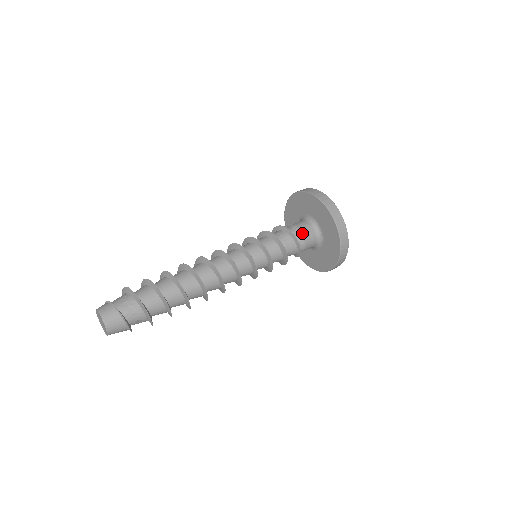
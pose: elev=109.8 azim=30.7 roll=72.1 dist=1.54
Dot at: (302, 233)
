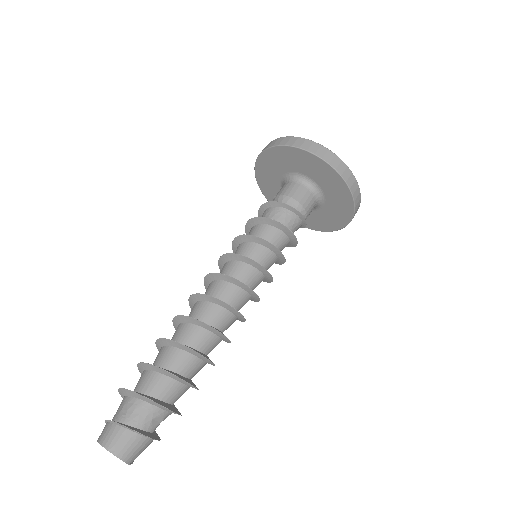
Dot at: (287, 195)
